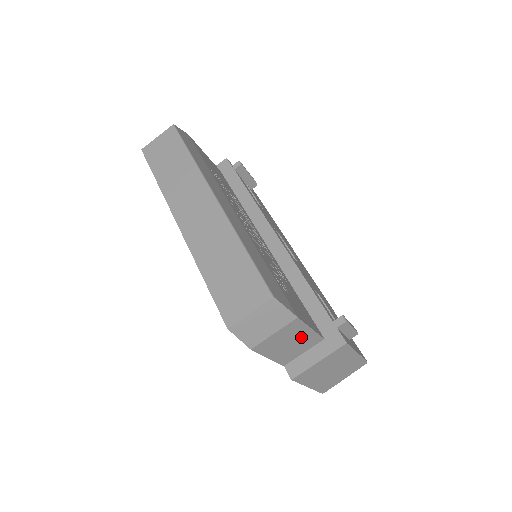
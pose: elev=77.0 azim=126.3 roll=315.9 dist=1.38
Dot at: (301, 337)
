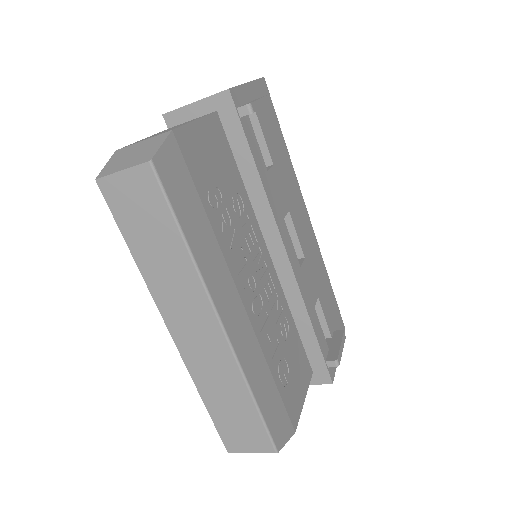
Dot at: occluded
